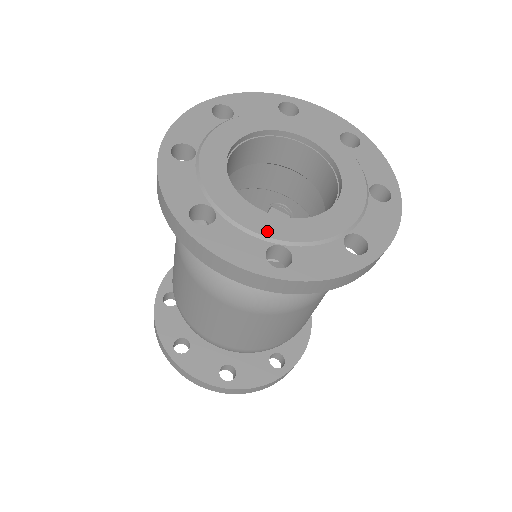
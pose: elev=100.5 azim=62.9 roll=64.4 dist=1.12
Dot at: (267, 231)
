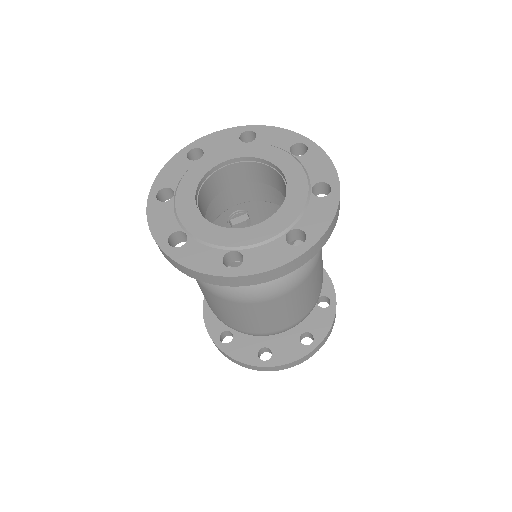
Dot at: (274, 231)
